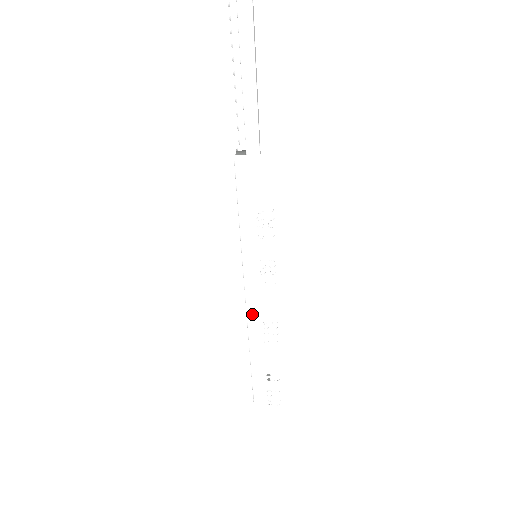
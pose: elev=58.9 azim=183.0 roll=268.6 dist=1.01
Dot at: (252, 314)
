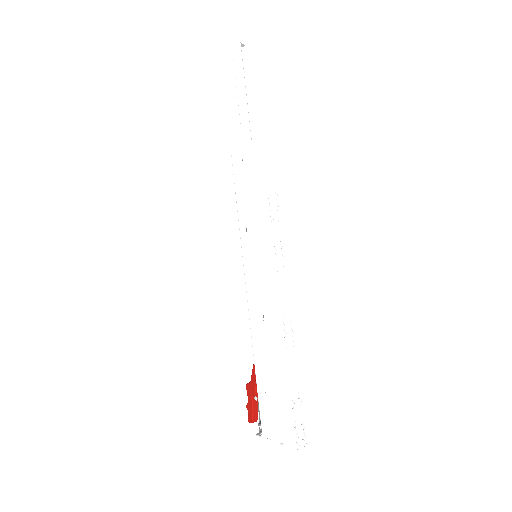
Dot at: (271, 311)
